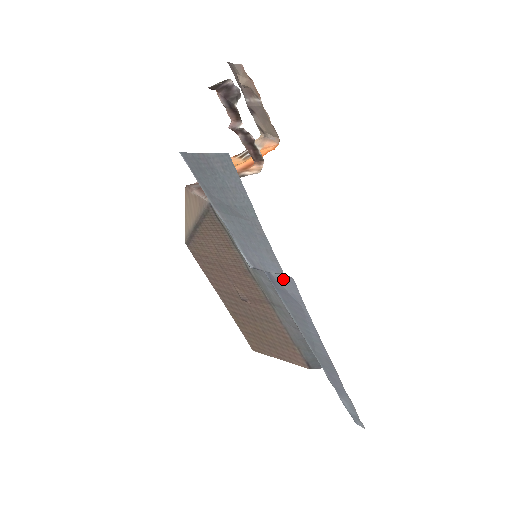
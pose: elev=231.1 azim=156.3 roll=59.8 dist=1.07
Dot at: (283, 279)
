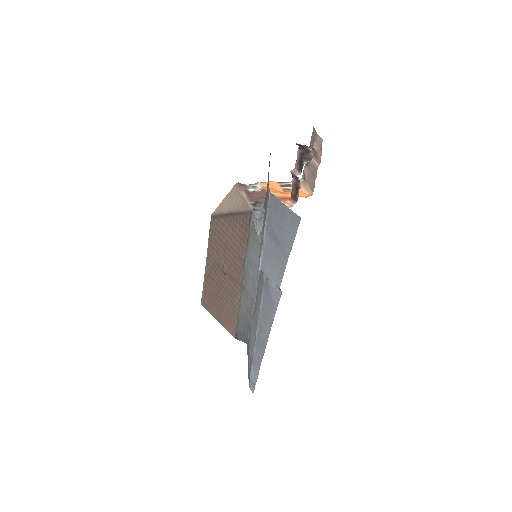
Dot at: (275, 288)
